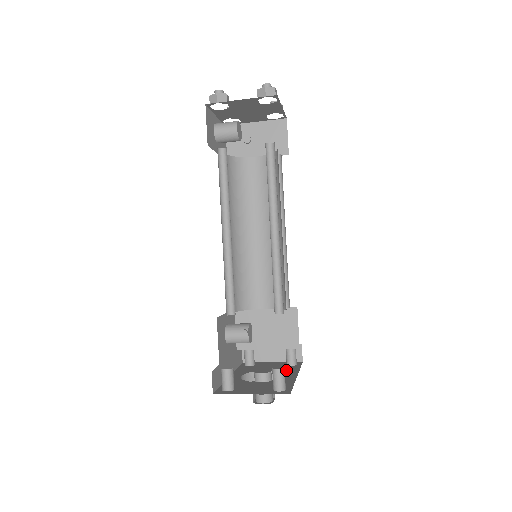
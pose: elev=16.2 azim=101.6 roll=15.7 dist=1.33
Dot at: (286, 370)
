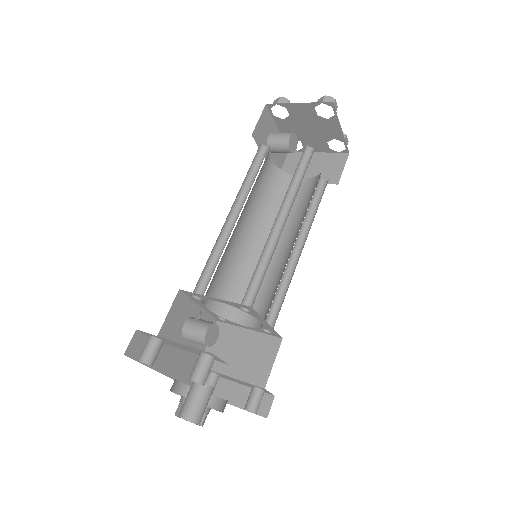
Dot at: occluded
